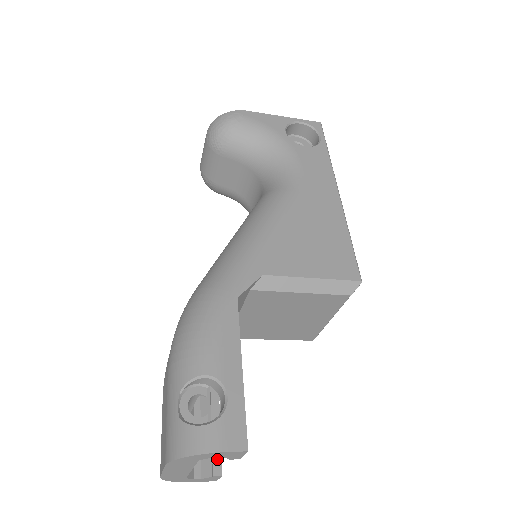
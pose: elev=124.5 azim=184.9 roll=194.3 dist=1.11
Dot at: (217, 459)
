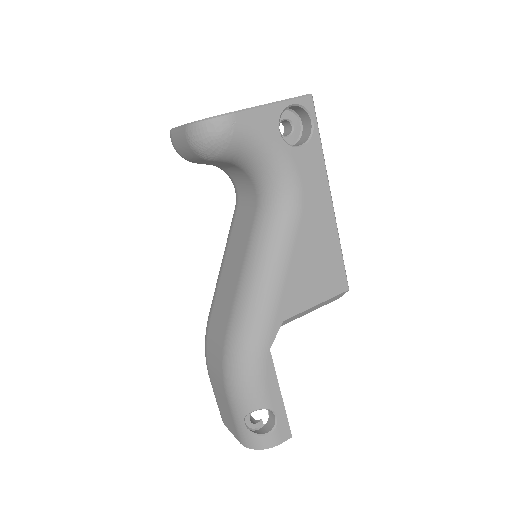
Dot at: occluded
